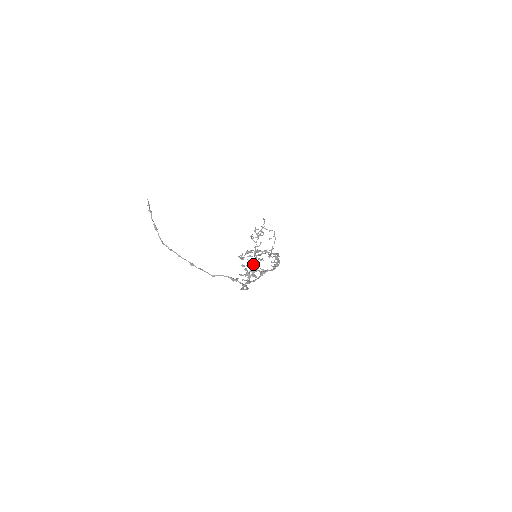
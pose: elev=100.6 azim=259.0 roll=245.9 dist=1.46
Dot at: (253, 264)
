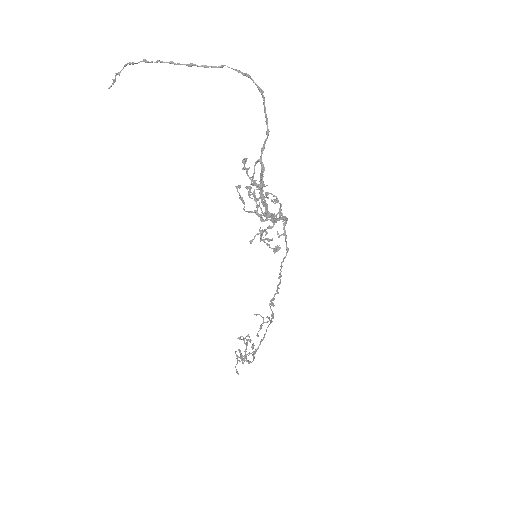
Dot at: (258, 214)
